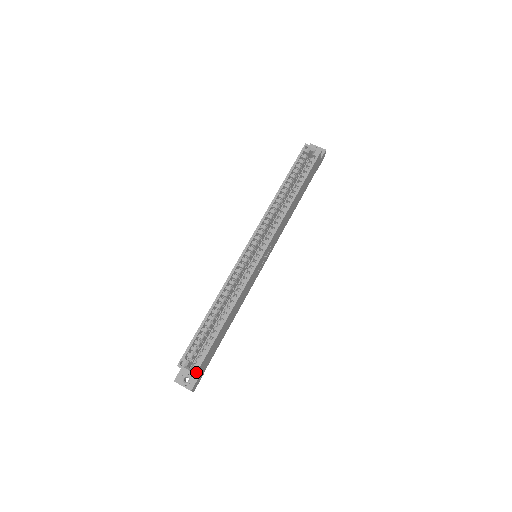
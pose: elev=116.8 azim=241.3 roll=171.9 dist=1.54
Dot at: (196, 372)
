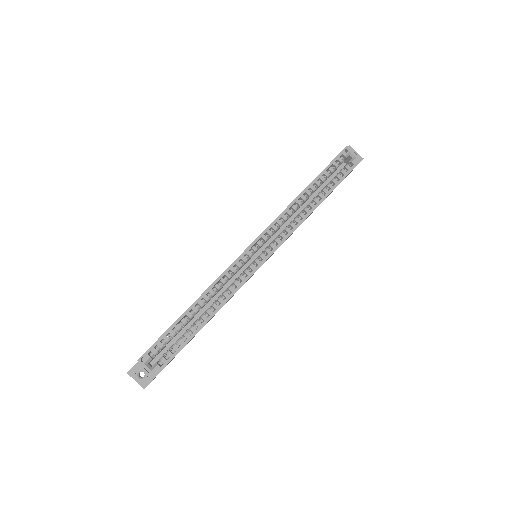
Dot at: (157, 374)
